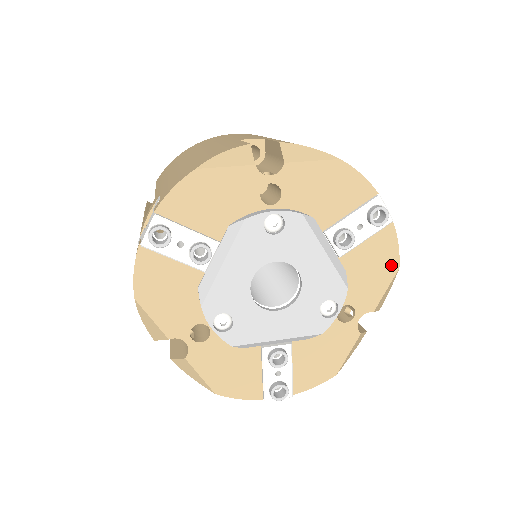
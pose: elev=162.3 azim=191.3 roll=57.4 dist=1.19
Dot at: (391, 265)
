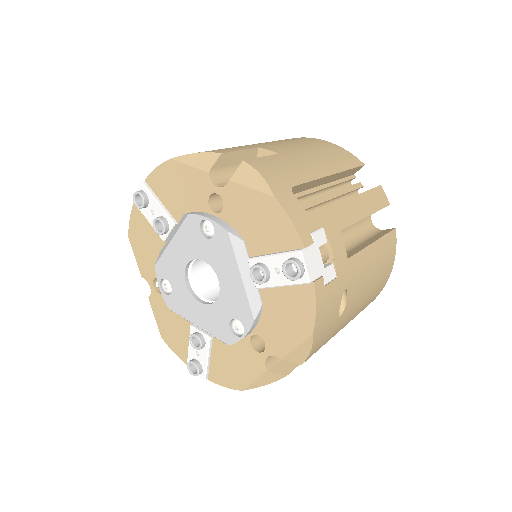
Dot at: (305, 326)
